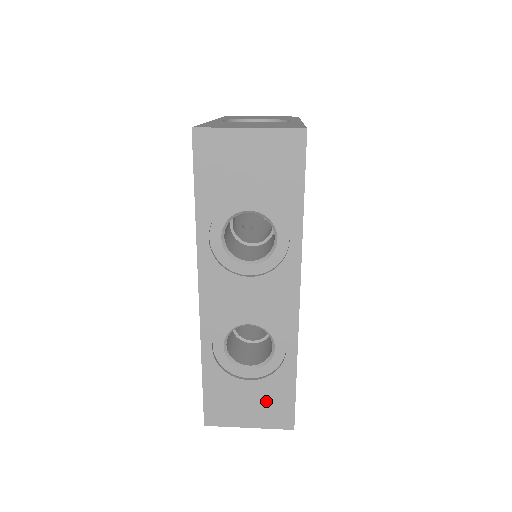
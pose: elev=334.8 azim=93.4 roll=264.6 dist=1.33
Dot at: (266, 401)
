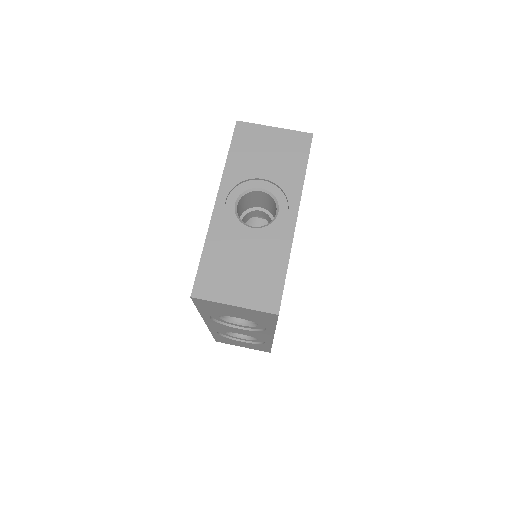
Dot at: (253, 346)
